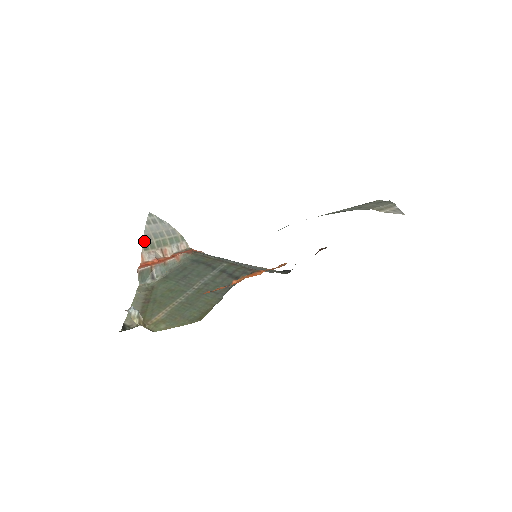
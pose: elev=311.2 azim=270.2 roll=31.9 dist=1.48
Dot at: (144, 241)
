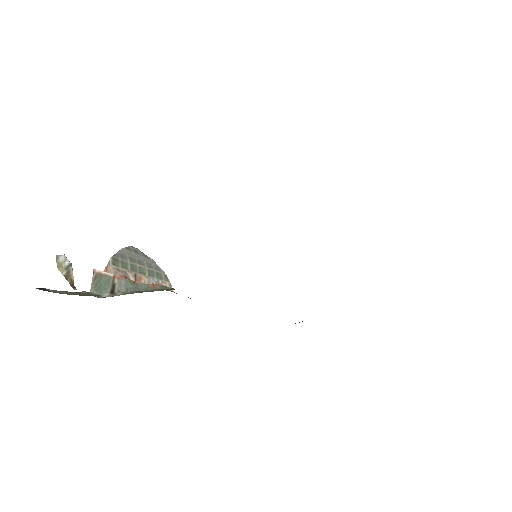
Dot at: (115, 256)
